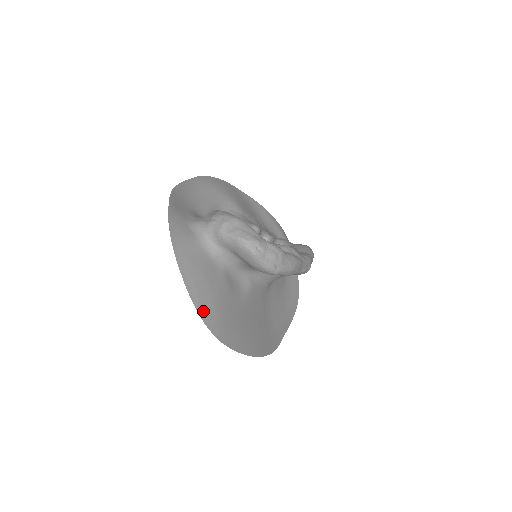
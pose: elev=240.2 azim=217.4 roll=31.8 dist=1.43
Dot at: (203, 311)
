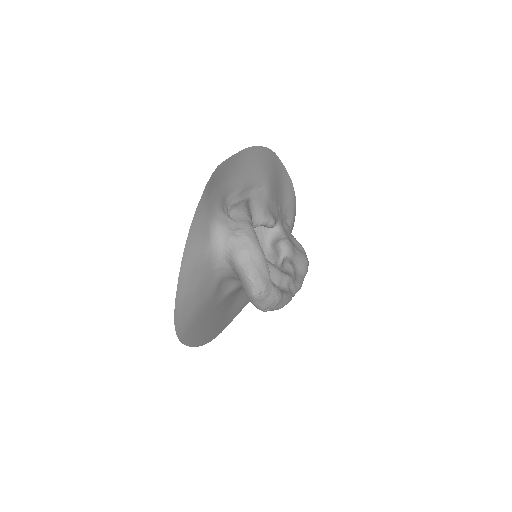
Dot at: (180, 319)
